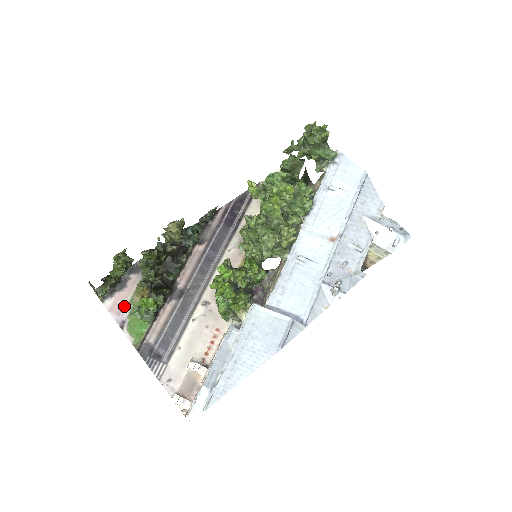
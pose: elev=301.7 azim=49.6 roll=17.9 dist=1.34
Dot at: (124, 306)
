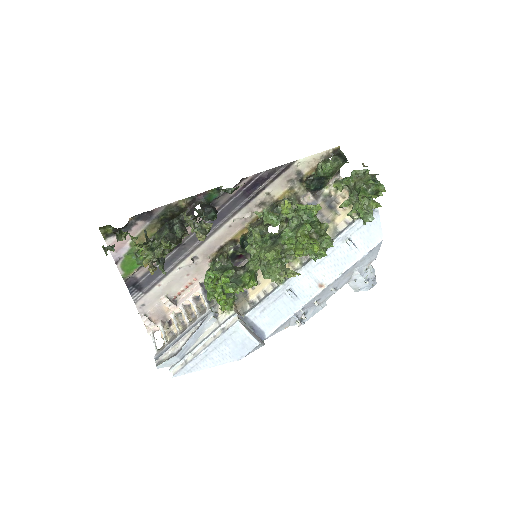
Dot at: (124, 246)
